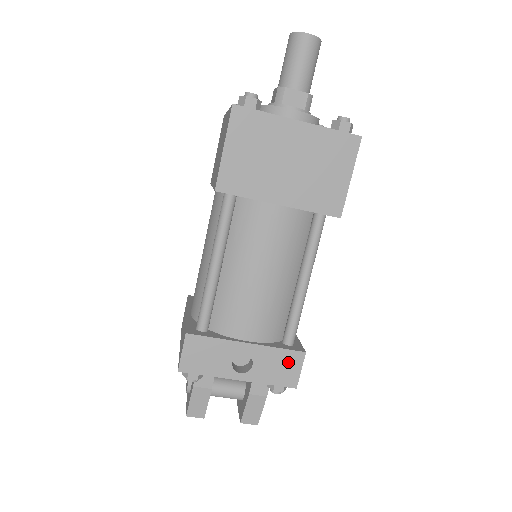
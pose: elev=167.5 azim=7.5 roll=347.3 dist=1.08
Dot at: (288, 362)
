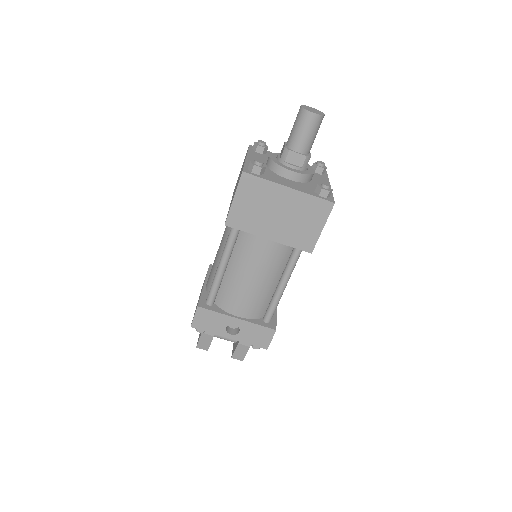
Dot at: (263, 334)
